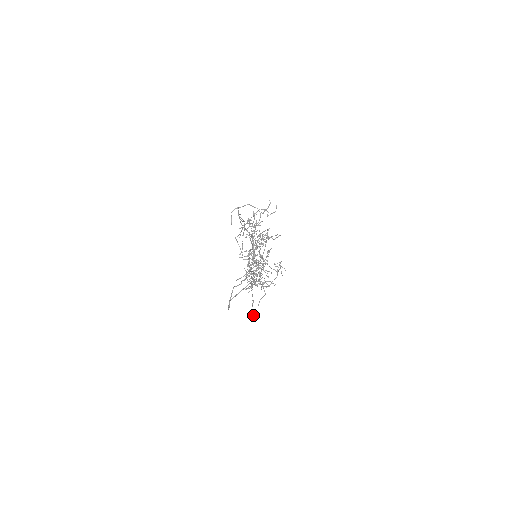
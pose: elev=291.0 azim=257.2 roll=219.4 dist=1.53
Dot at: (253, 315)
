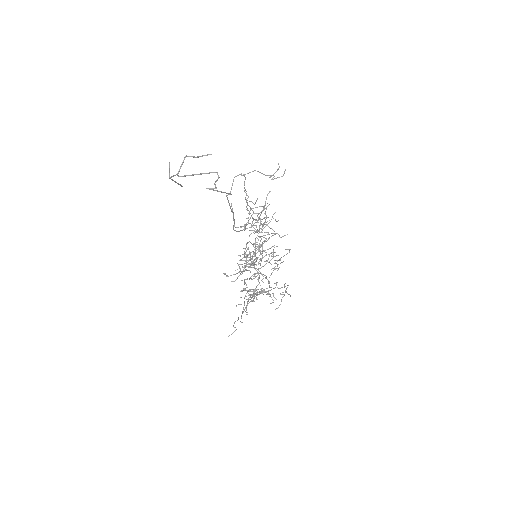
Dot at: occluded
